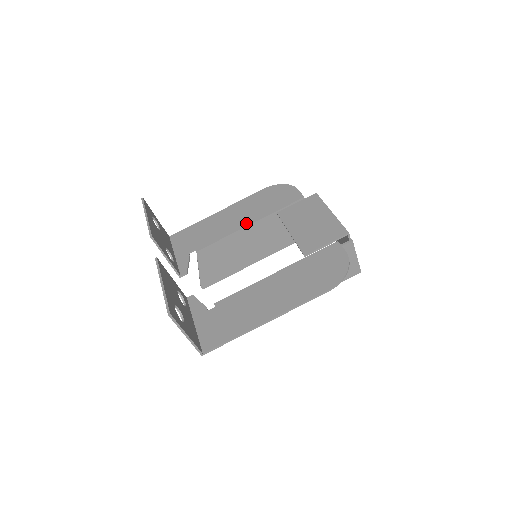
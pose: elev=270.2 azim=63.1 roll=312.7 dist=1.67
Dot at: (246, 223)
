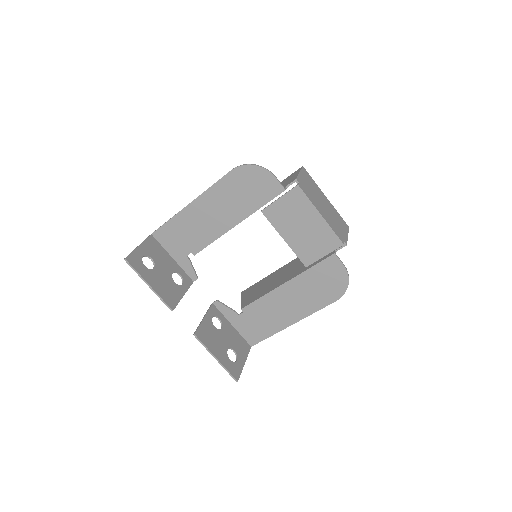
Dot at: (232, 223)
